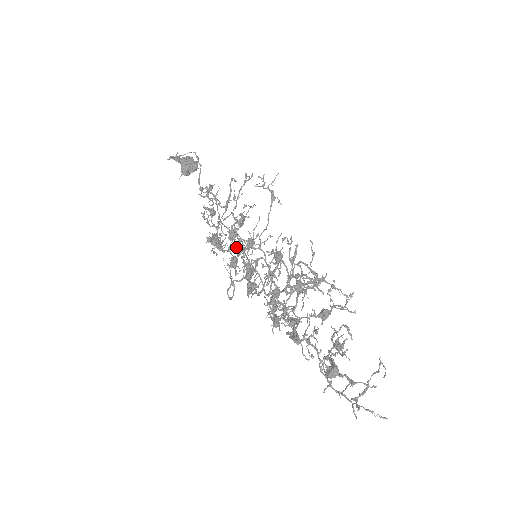
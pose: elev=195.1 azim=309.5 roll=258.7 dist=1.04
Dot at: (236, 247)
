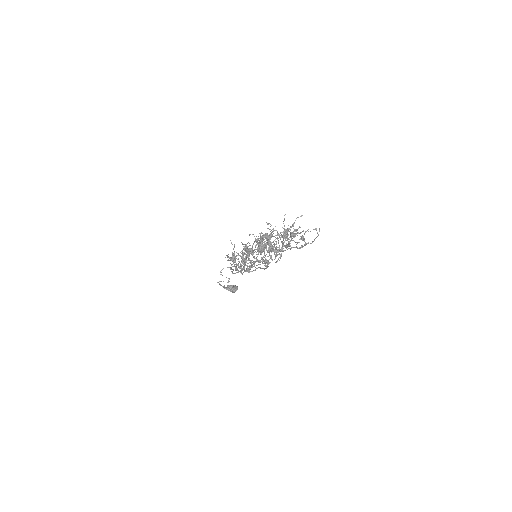
Dot at: (248, 266)
